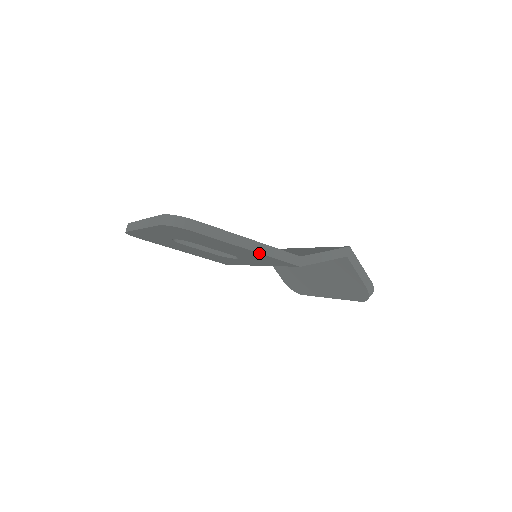
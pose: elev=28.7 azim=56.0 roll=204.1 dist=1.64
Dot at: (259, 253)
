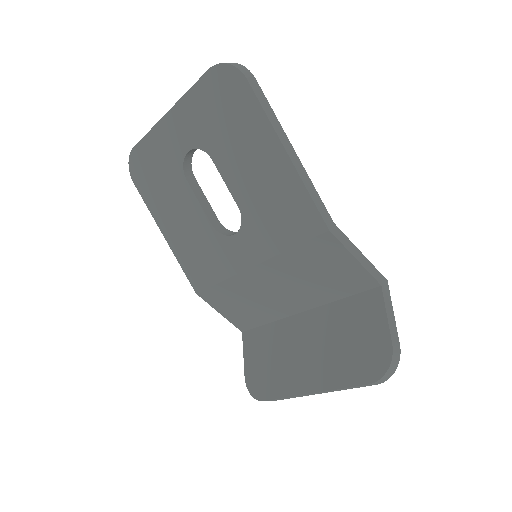
Dot at: (294, 168)
